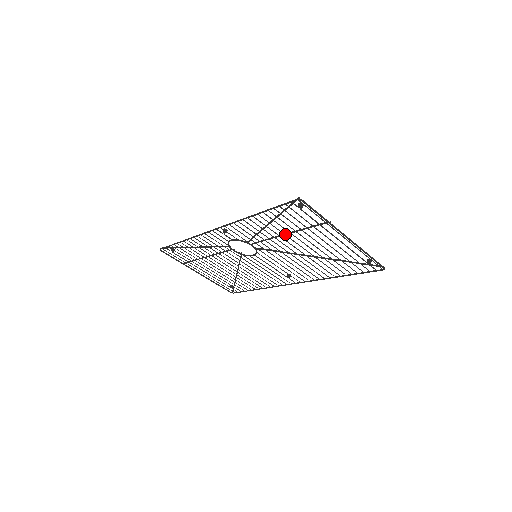
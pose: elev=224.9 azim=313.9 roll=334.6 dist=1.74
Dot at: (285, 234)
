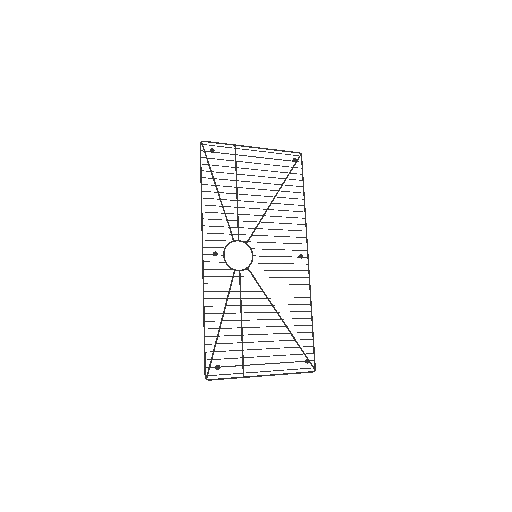
Dot at: (240, 320)
